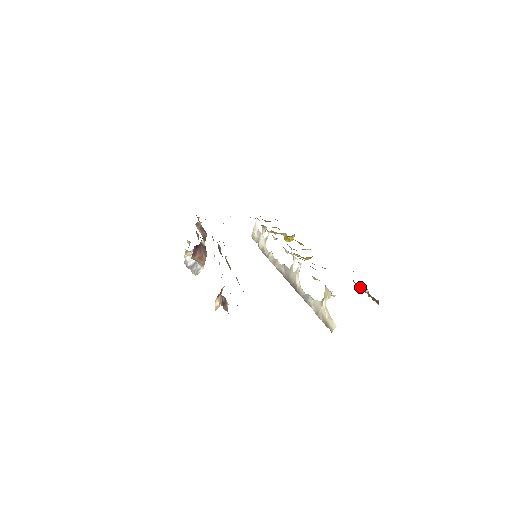
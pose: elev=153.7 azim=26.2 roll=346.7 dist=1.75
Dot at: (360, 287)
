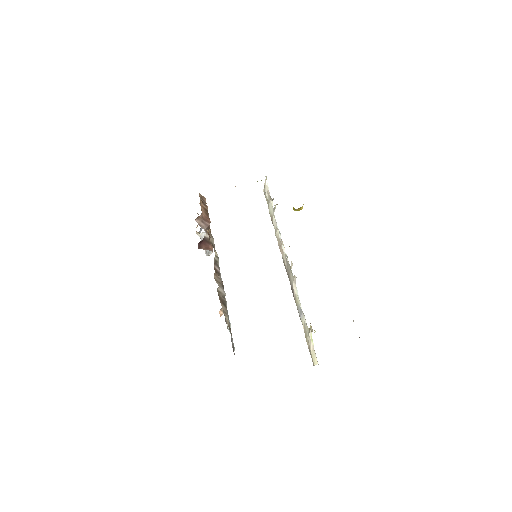
Dot at: occluded
